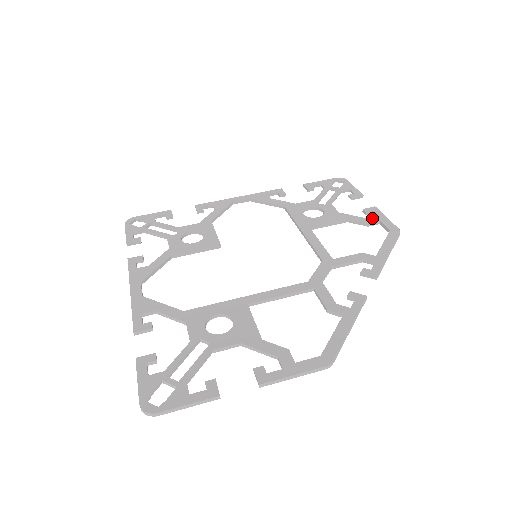
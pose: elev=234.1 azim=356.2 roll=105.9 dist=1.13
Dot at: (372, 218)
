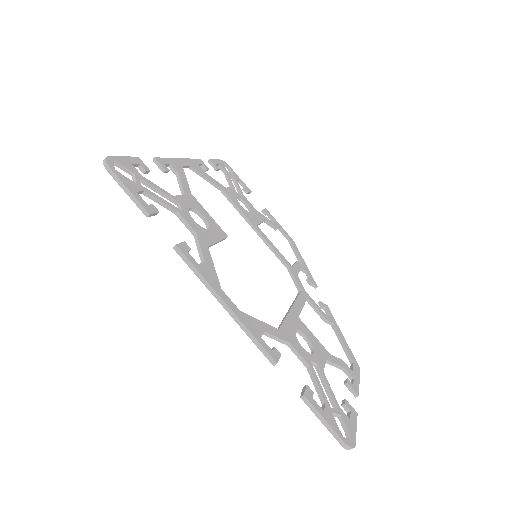
Dot at: (275, 222)
